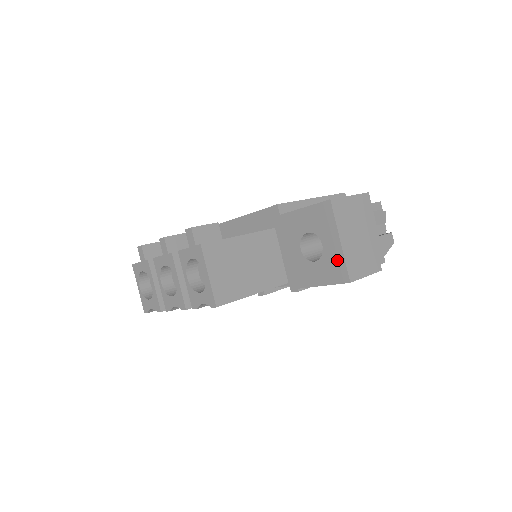
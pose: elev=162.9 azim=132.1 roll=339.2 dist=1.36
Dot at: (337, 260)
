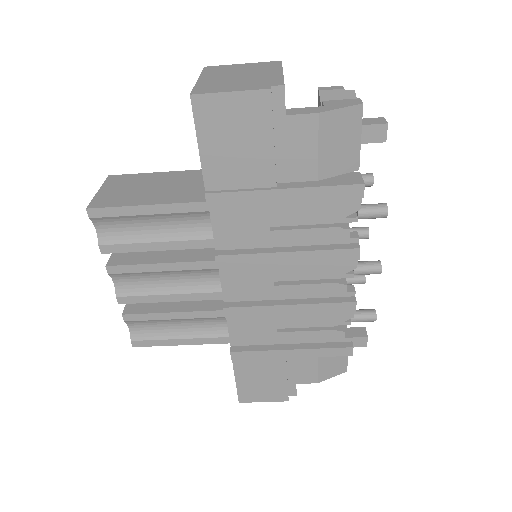
Dot at: occluded
